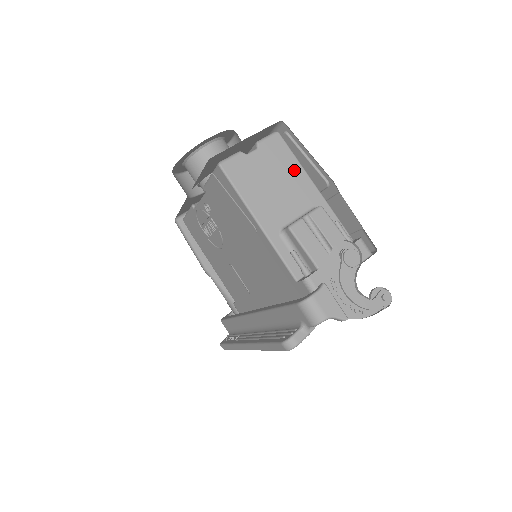
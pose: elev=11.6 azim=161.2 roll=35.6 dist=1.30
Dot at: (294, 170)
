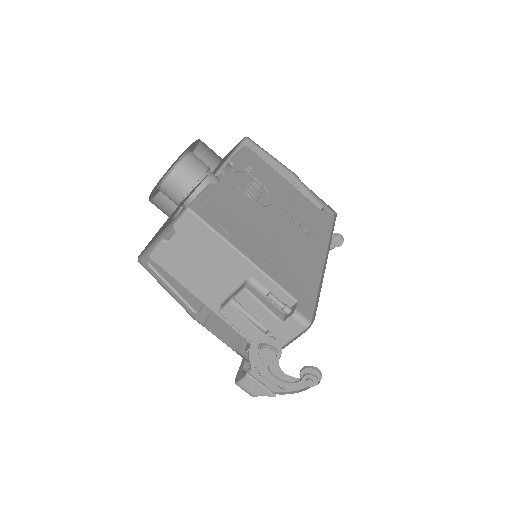
Dot at: (217, 246)
